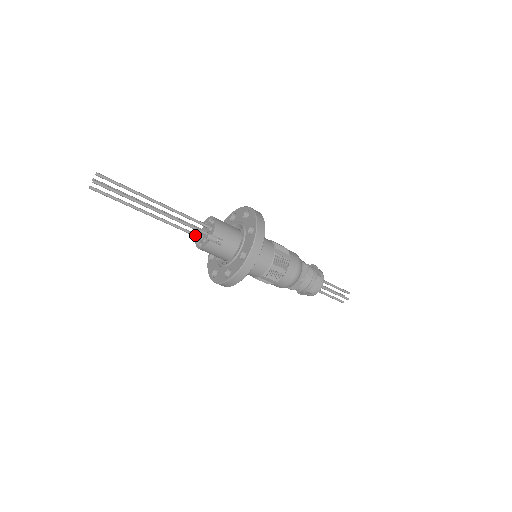
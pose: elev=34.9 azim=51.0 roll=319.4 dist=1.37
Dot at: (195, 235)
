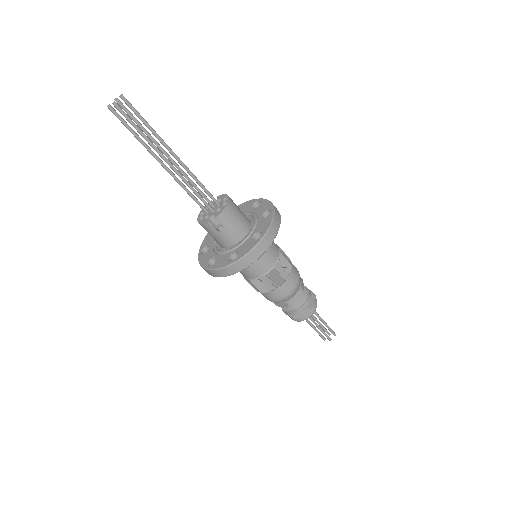
Dot at: (201, 206)
